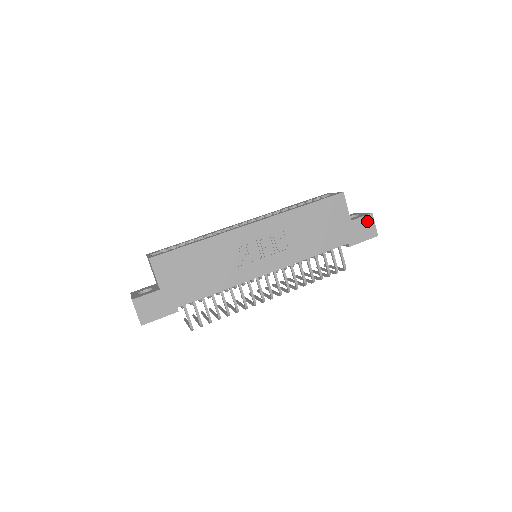
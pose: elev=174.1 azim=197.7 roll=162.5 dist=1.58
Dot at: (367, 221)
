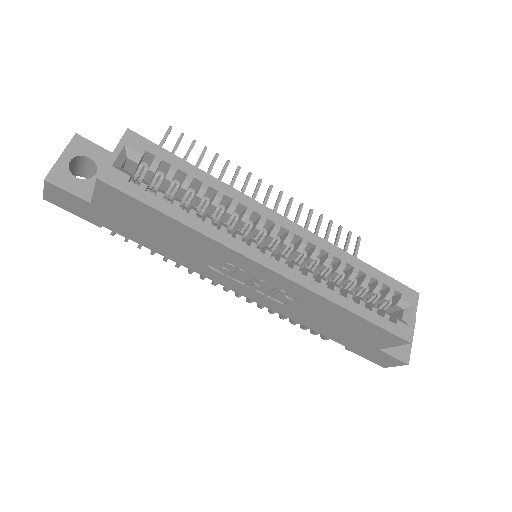
Dot at: (393, 361)
